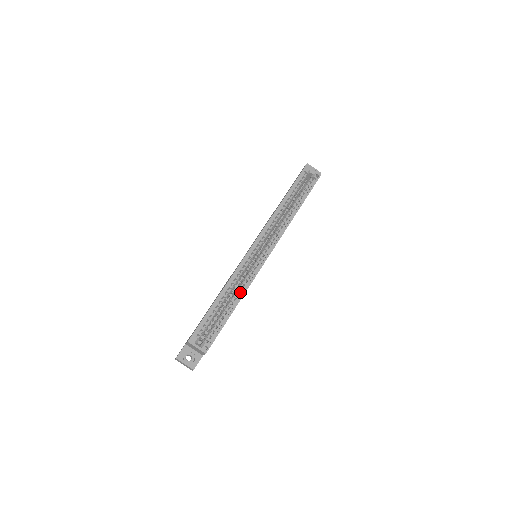
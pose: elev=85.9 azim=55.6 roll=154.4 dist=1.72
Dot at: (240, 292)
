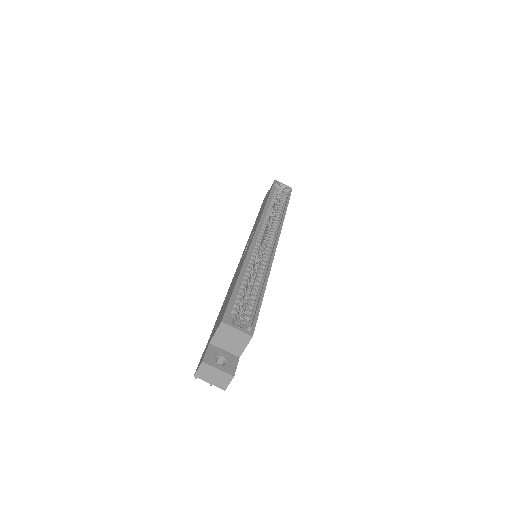
Dot at: (262, 274)
